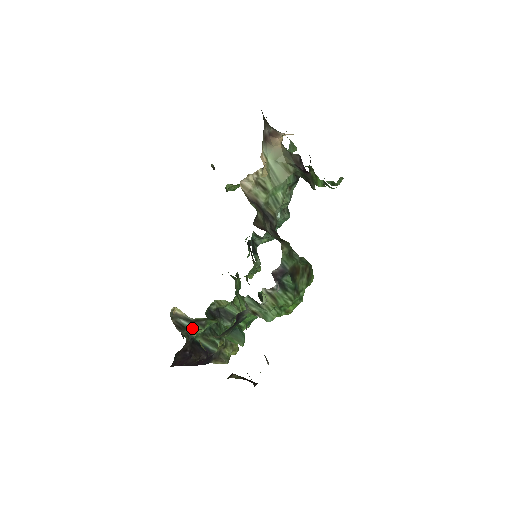
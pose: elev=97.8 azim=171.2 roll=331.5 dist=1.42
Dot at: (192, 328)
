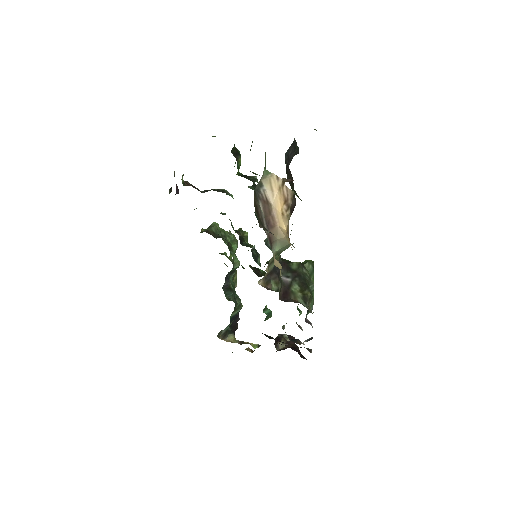
Dot at: (230, 324)
